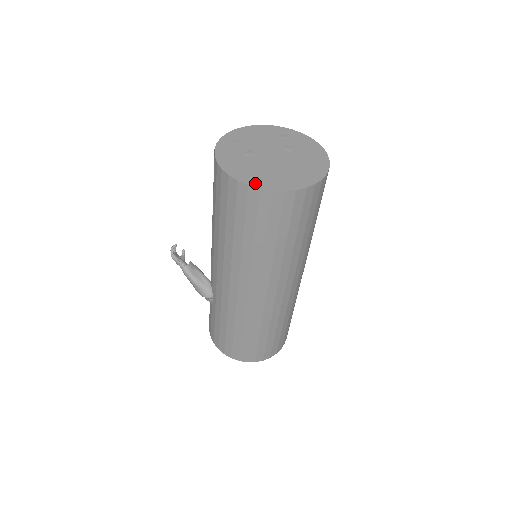
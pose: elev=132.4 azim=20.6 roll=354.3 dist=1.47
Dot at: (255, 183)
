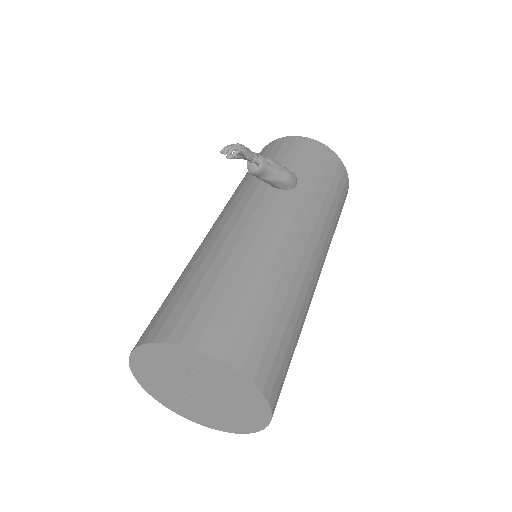
Dot at: (237, 430)
